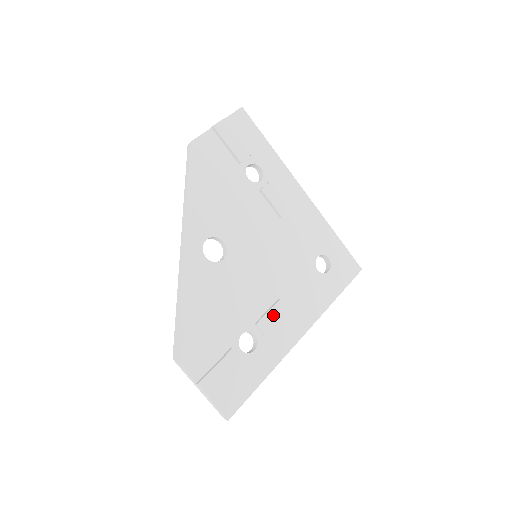
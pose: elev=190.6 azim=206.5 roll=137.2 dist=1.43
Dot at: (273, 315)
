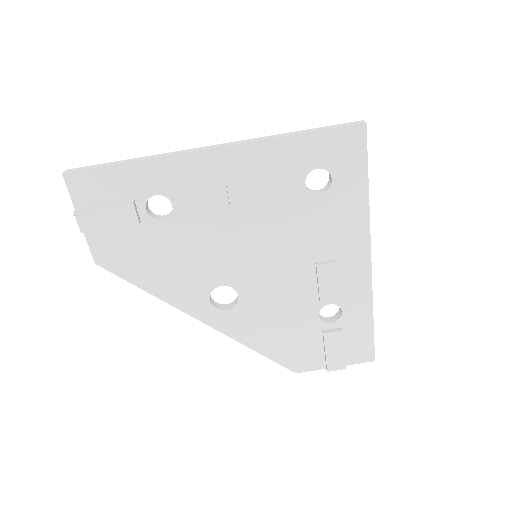
Dot at: (325, 282)
